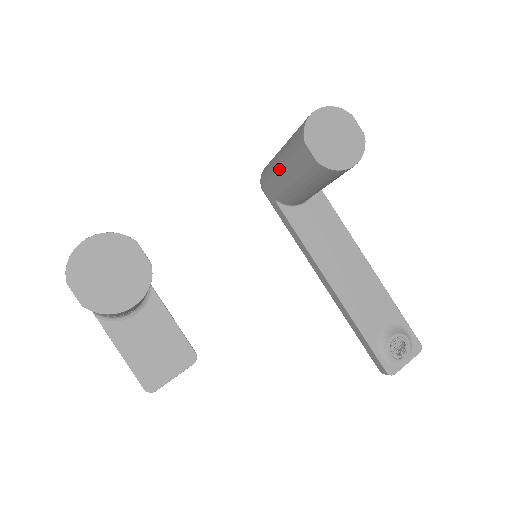
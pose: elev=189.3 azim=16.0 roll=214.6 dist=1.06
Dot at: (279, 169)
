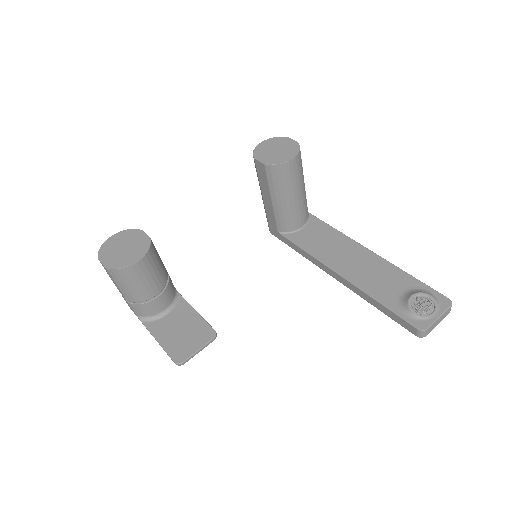
Dot at: (263, 199)
